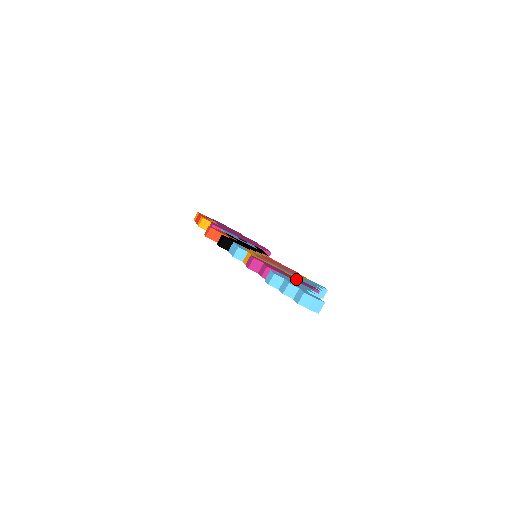
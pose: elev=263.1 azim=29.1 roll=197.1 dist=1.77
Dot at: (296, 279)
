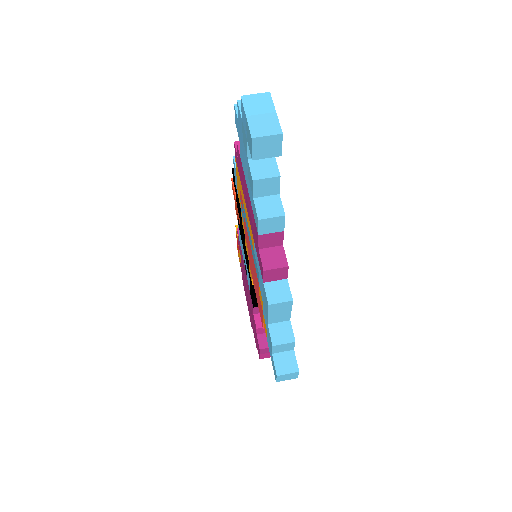
Dot at: occluded
